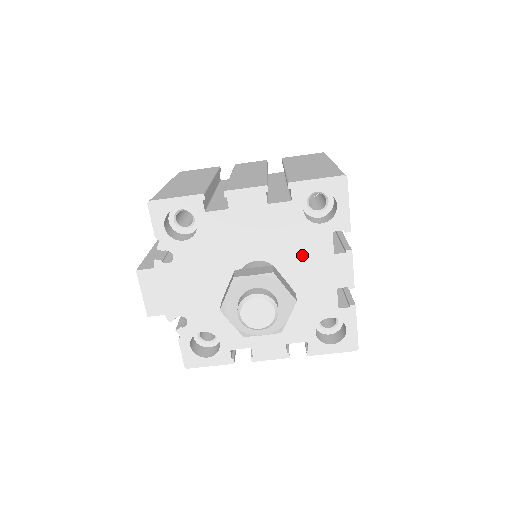
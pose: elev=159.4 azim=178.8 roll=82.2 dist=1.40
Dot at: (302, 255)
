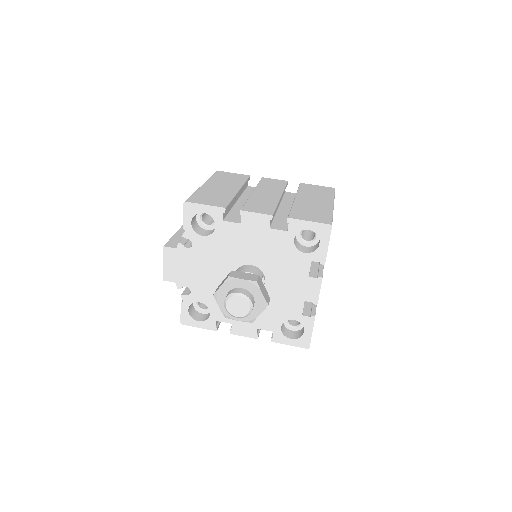
Dot at: (285, 271)
